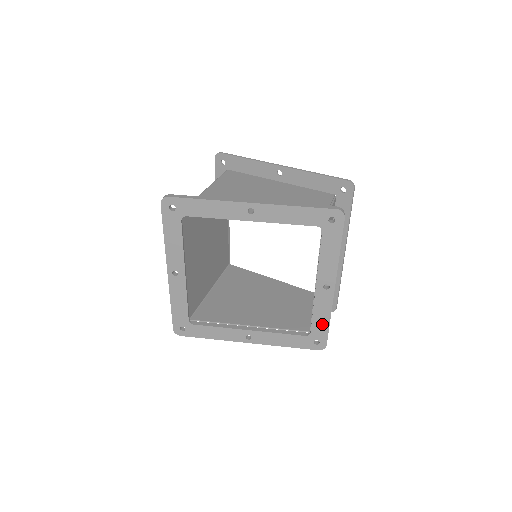
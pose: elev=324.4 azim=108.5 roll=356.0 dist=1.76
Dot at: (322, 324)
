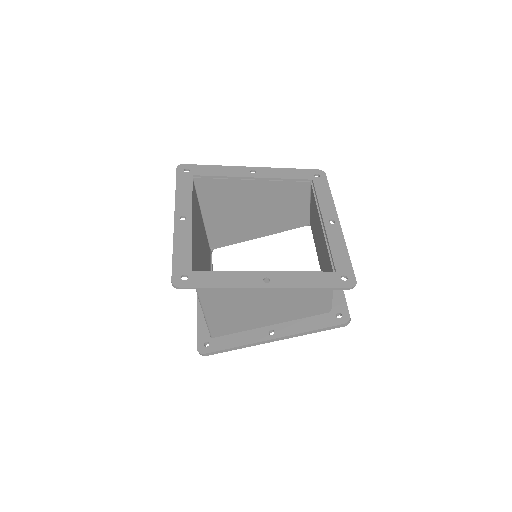
Dot at: occluded
